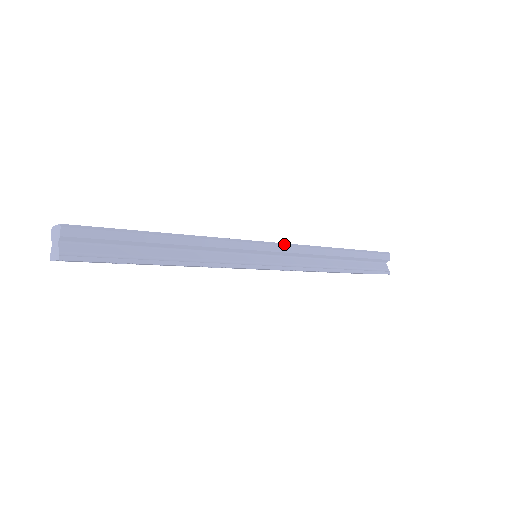
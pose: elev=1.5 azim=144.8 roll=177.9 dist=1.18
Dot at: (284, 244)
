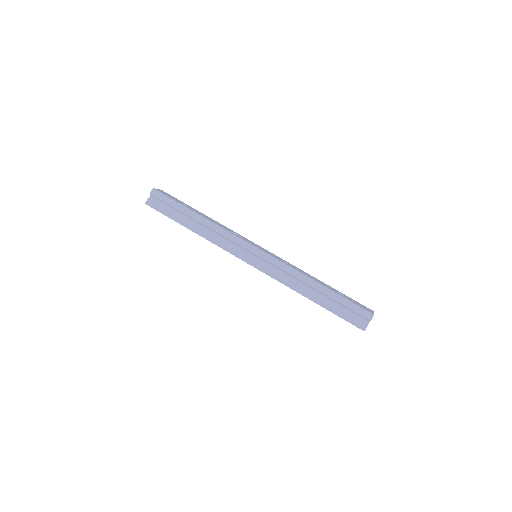
Dot at: (271, 257)
